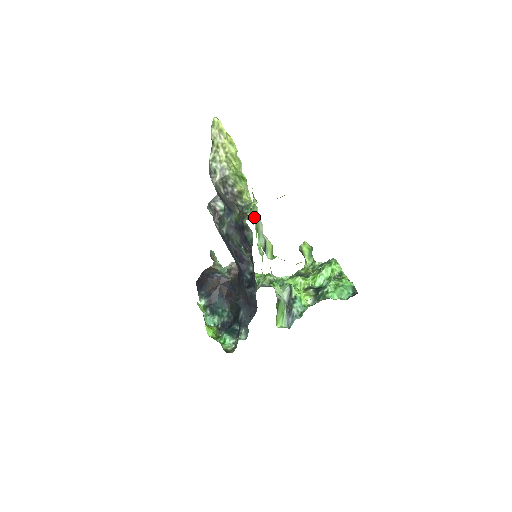
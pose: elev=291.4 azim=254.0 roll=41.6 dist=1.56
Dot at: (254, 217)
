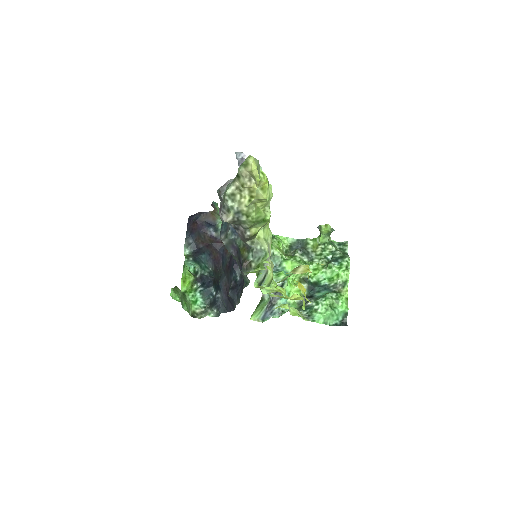
Dot at: occluded
